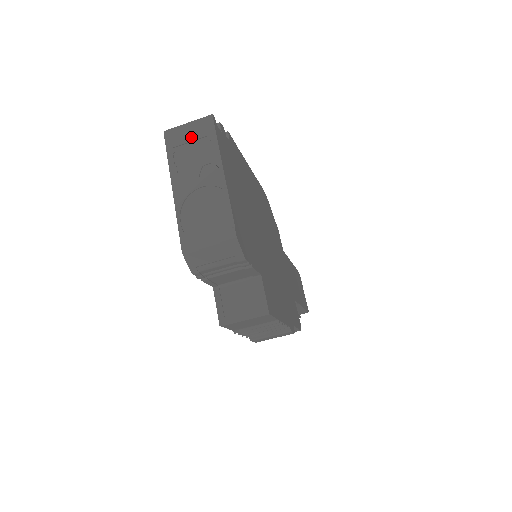
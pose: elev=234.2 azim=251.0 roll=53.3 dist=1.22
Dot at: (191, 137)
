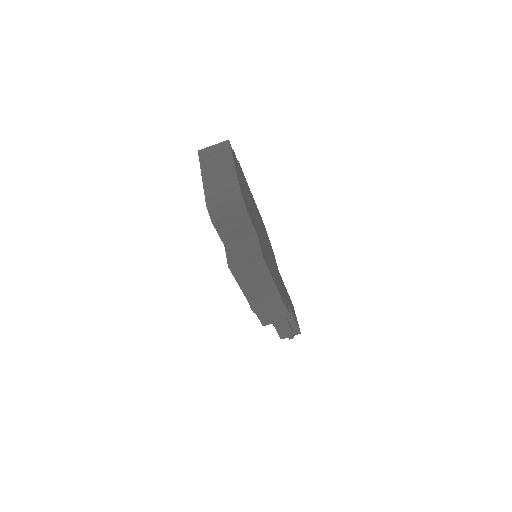
Dot at: (215, 151)
